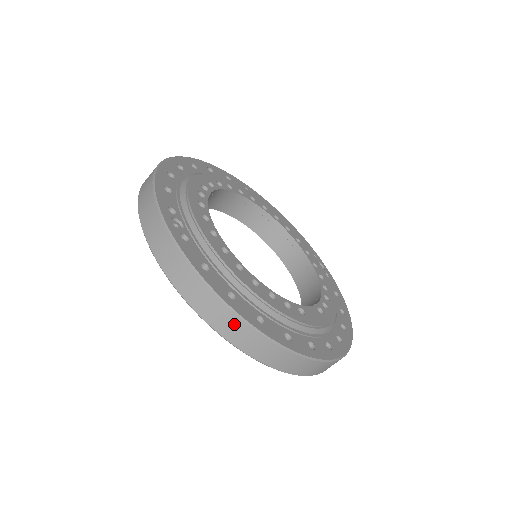
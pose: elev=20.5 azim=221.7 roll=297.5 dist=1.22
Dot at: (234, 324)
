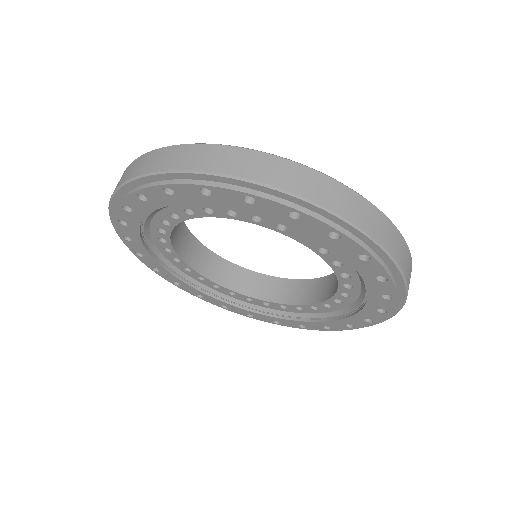
Dot at: (184, 152)
